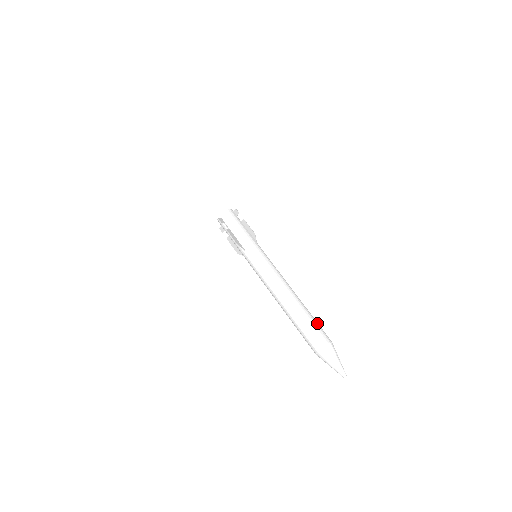
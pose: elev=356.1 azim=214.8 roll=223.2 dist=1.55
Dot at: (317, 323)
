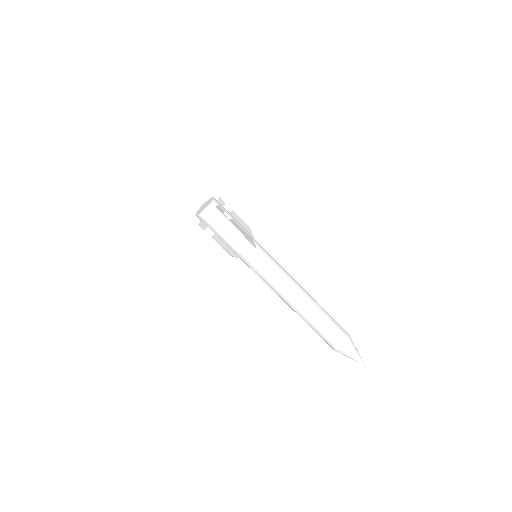
Dot at: (334, 325)
